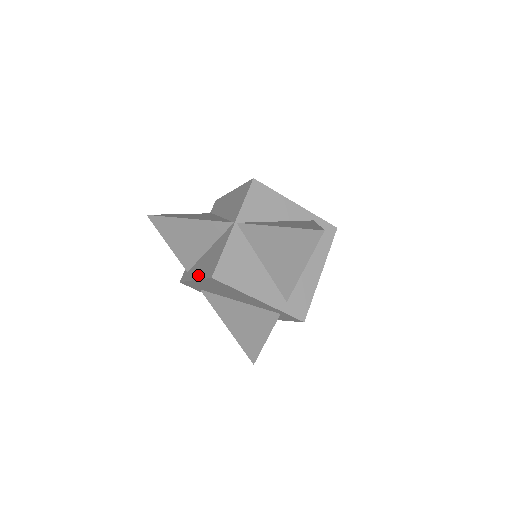
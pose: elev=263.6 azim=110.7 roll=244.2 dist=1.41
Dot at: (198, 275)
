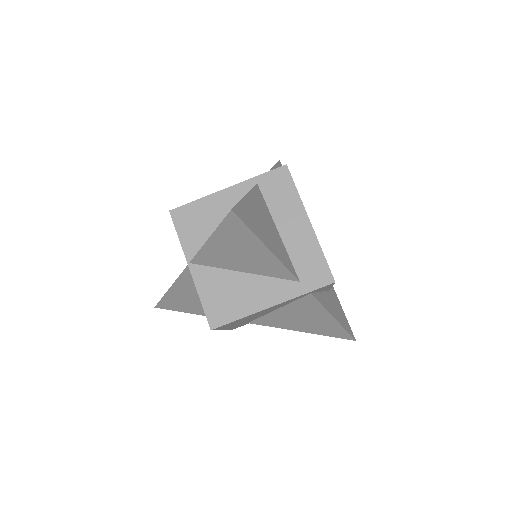
Dot at: occluded
